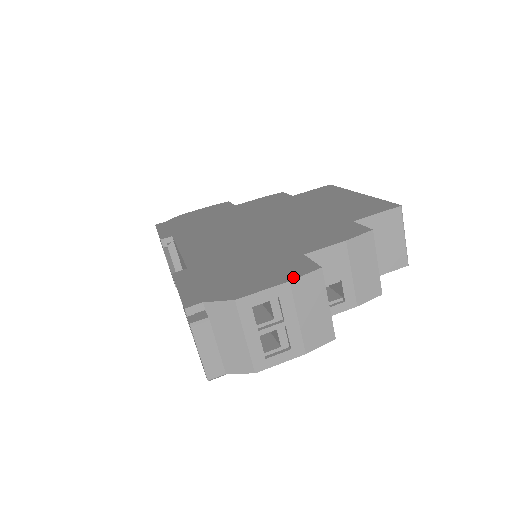
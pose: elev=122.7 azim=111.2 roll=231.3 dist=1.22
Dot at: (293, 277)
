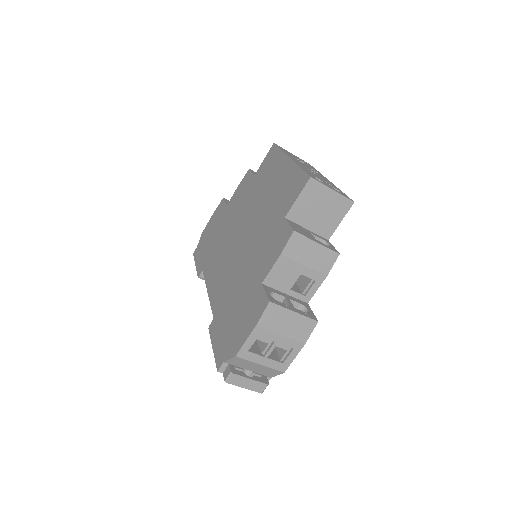
Dot at: (257, 320)
